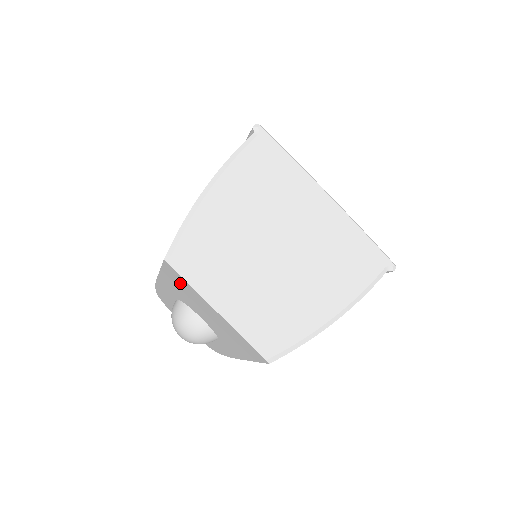
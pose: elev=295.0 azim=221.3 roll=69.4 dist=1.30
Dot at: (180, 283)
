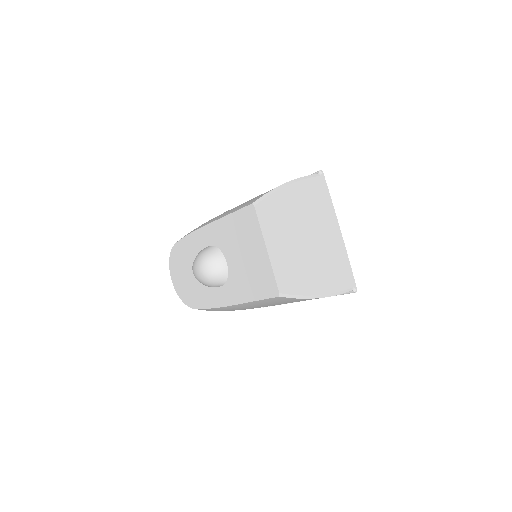
Dot at: (245, 225)
